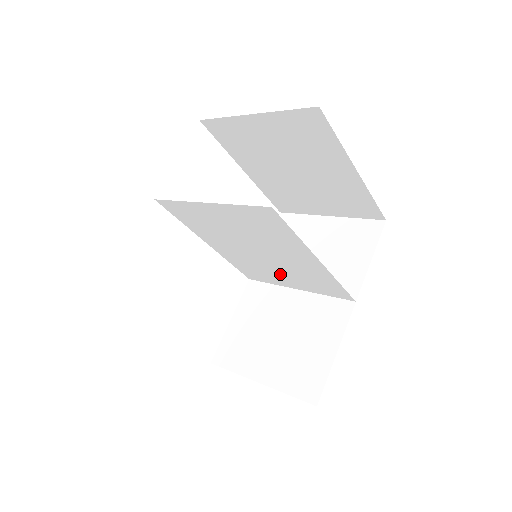
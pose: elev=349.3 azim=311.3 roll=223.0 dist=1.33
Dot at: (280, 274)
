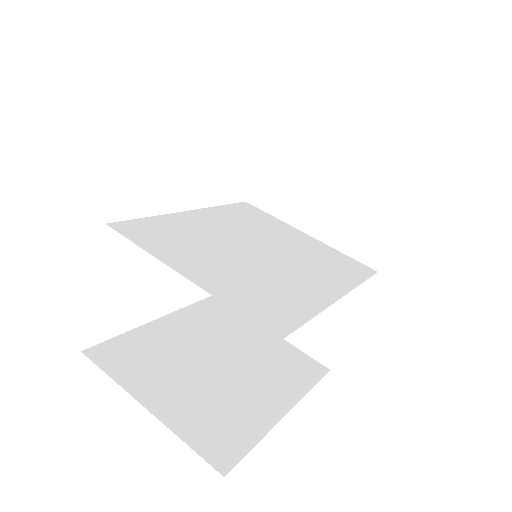
Dot at: (286, 239)
